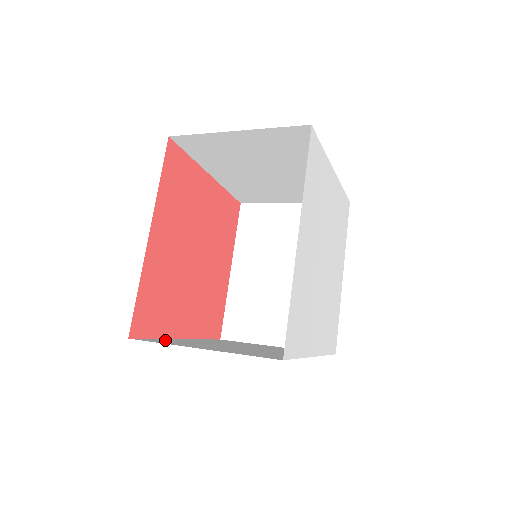
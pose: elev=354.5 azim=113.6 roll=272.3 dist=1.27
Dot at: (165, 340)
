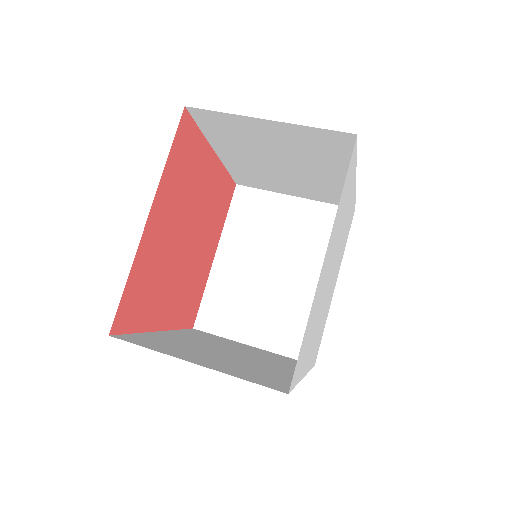
Dot at: (147, 338)
